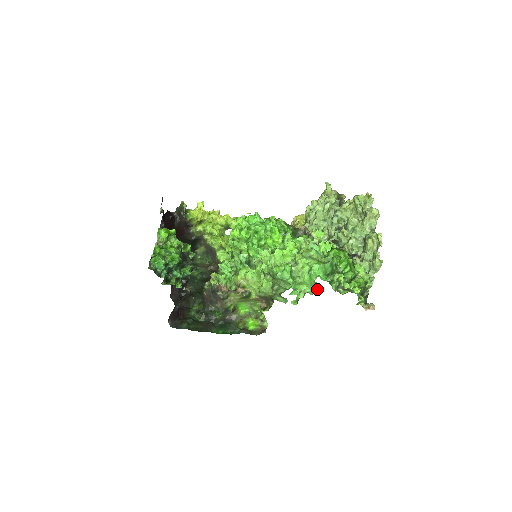
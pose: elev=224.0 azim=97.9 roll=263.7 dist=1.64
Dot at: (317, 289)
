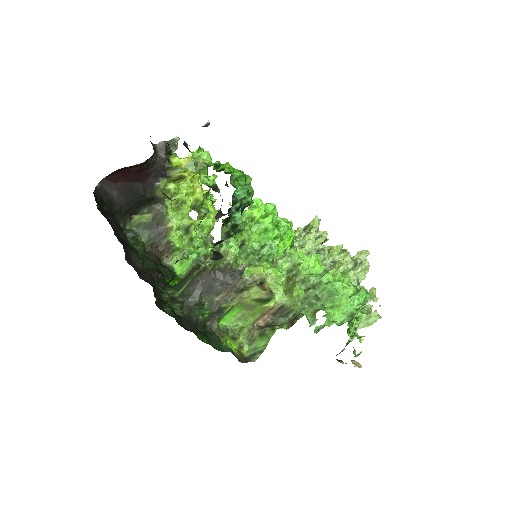
Dot at: (346, 321)
